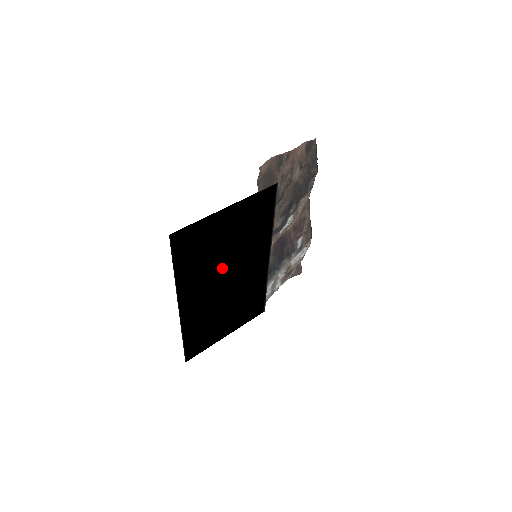
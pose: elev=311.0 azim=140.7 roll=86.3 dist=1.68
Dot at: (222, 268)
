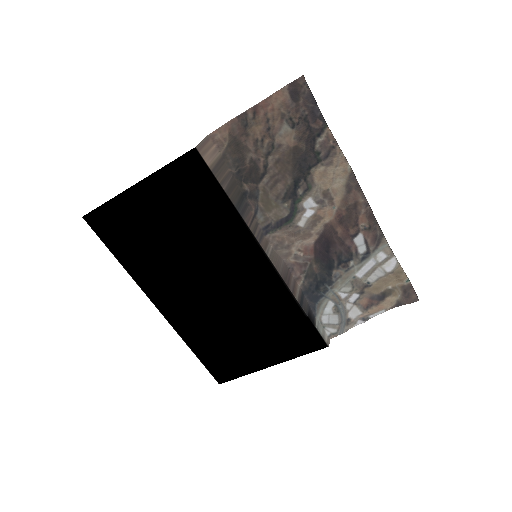
Dot at: (187, 264)
